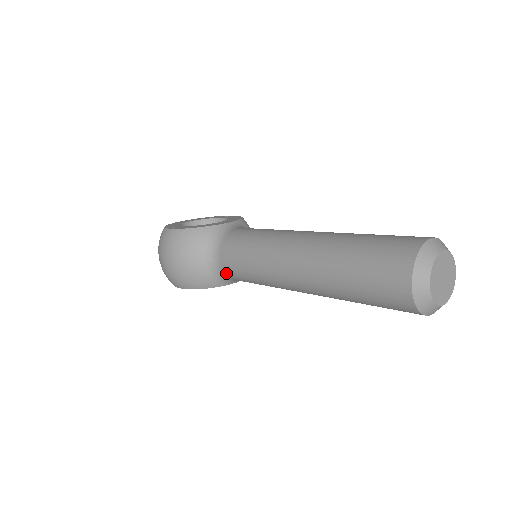
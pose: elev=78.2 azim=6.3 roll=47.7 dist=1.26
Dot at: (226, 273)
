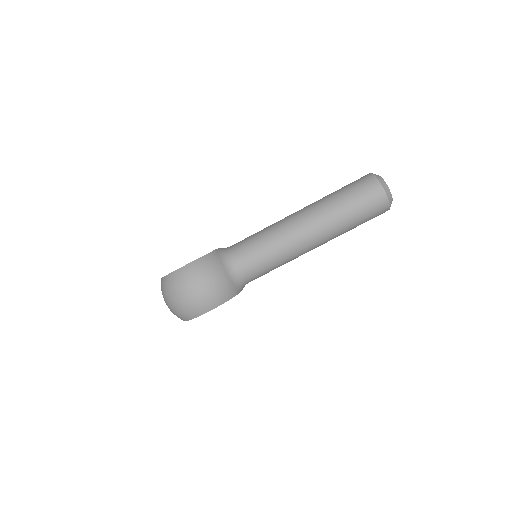
Dot at: (245, 275)
